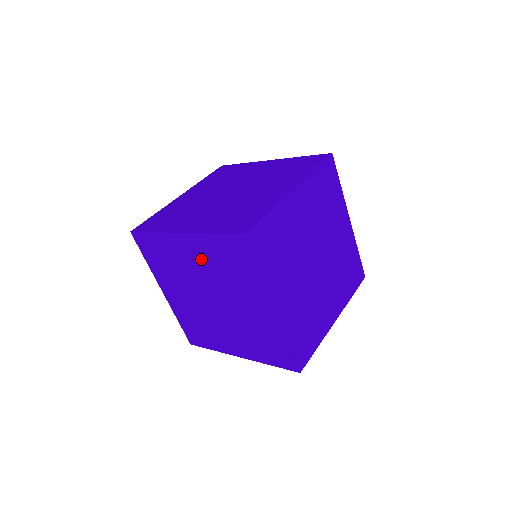
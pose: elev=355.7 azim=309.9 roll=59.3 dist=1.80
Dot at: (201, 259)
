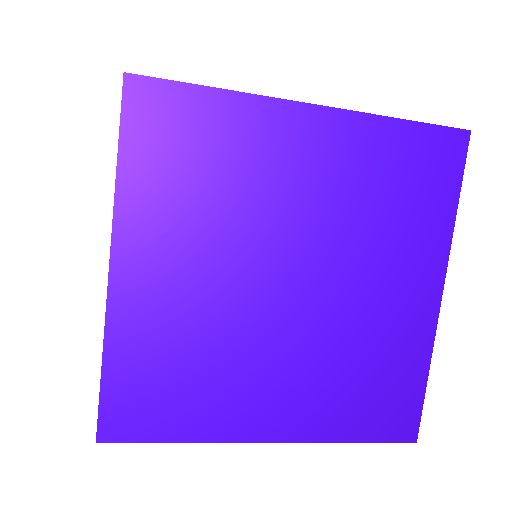
Dot at: occluded
